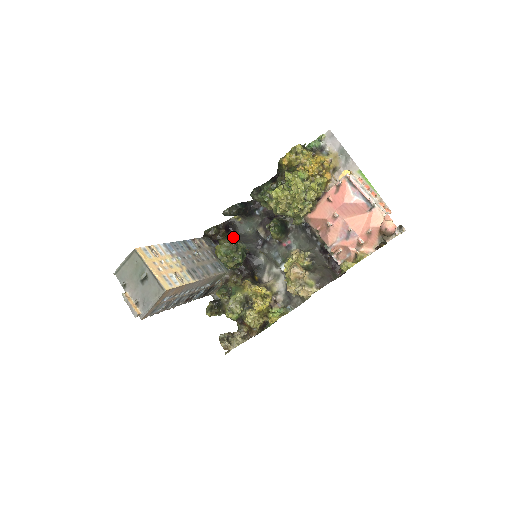
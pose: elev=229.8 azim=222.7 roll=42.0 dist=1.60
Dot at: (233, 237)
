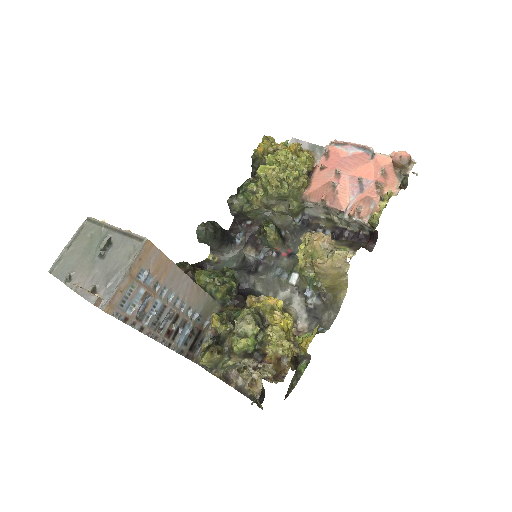
Dot at: occluded
